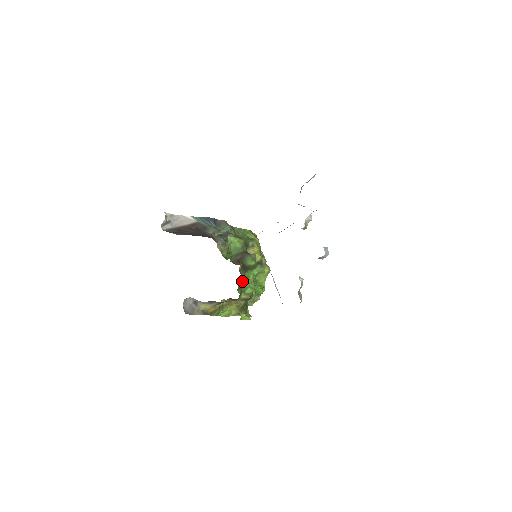
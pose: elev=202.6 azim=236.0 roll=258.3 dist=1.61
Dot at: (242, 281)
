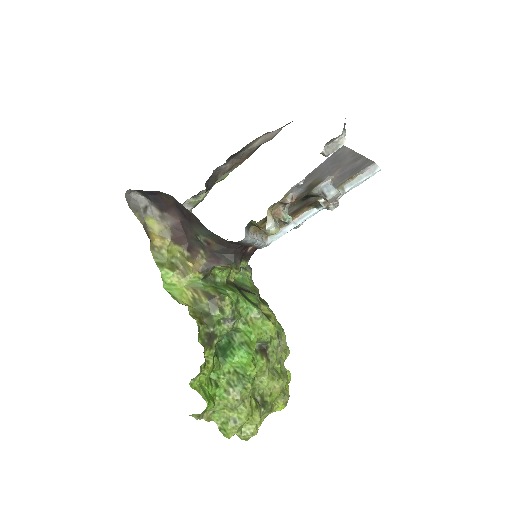
Dot at: (221, 277)
